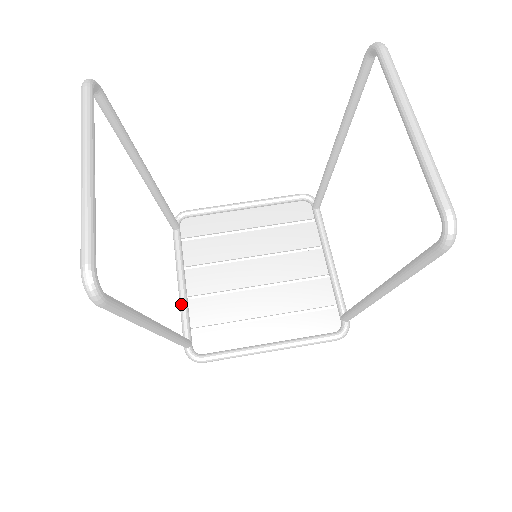
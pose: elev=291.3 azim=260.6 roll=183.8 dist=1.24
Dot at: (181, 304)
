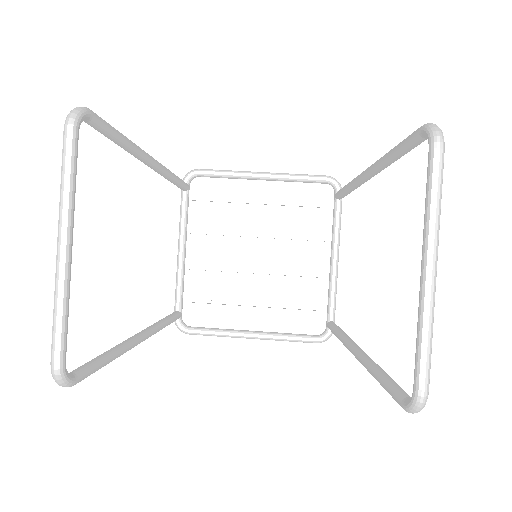
Dot at: (177, 274)
